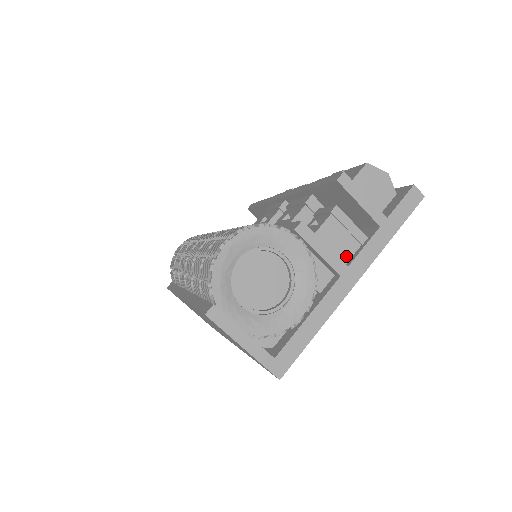
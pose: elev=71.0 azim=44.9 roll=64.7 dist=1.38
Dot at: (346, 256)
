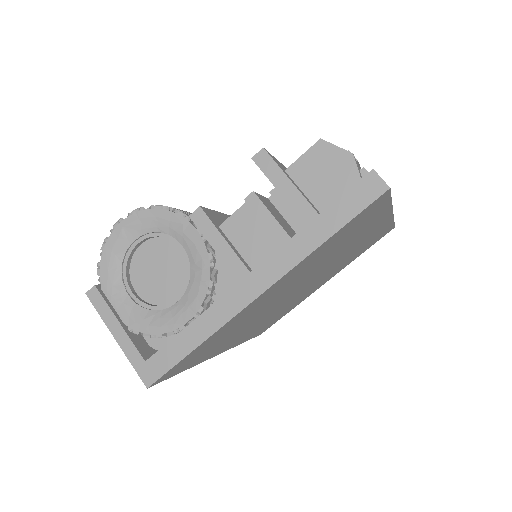
Dot at: (258, 259)
